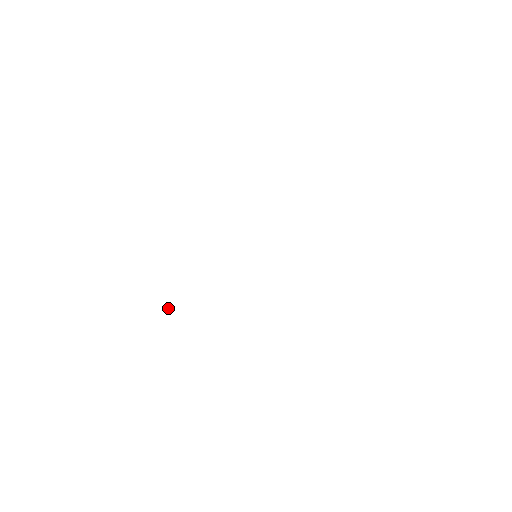
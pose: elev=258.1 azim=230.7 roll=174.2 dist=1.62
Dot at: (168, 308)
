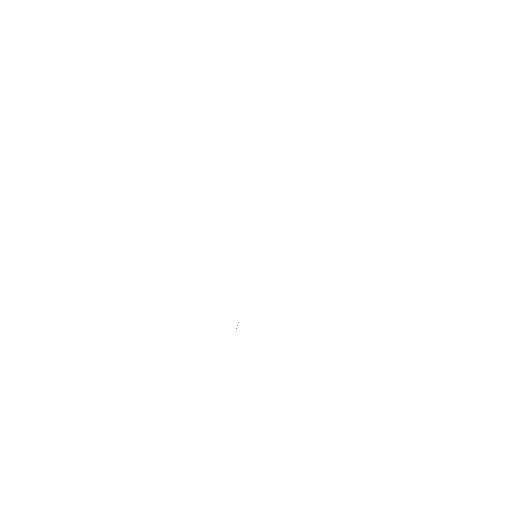
Dot at: occluded
